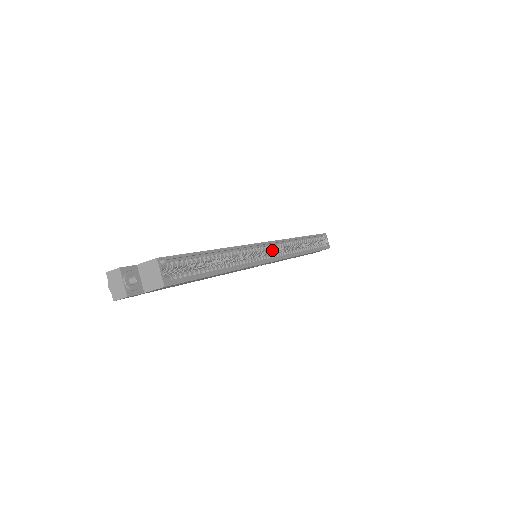
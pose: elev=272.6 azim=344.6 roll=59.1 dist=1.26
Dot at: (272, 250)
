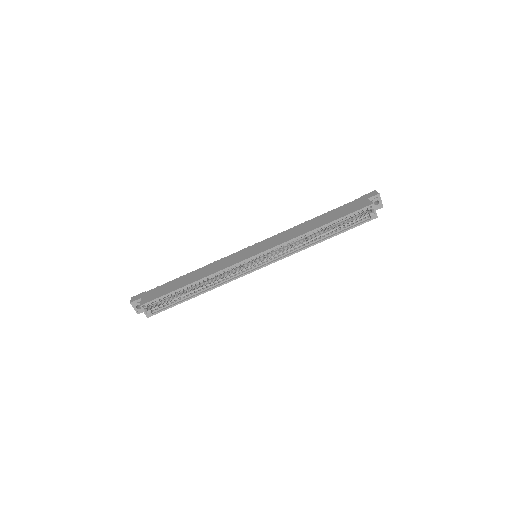
Dot at: (268, 253)
